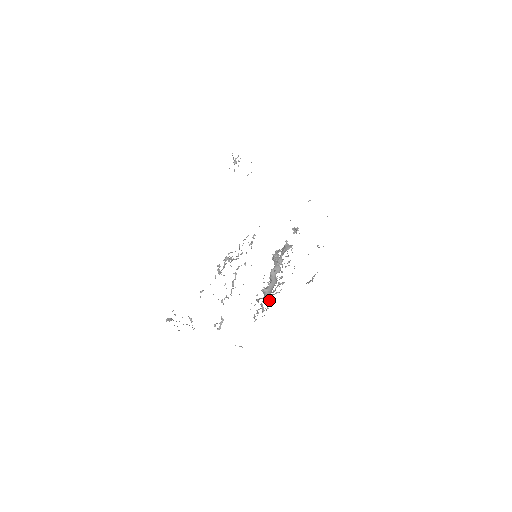
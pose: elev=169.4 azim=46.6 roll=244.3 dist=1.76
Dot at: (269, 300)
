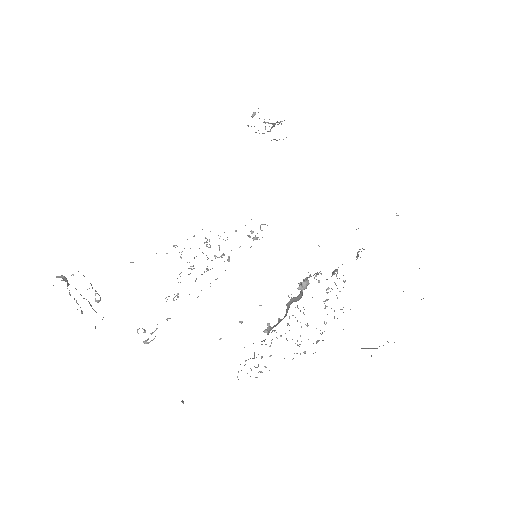
Dot at: occluded
